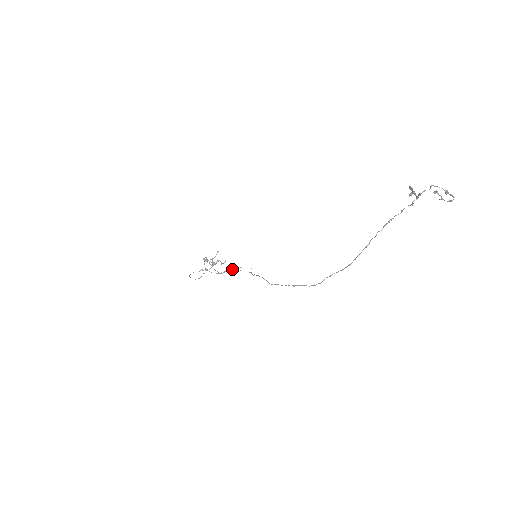
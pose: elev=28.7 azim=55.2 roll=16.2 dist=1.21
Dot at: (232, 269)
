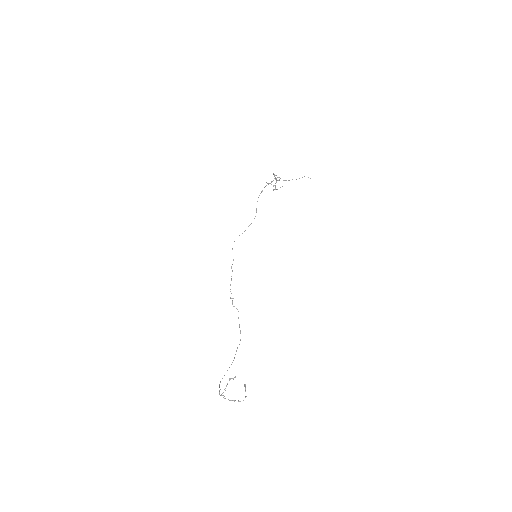
Dot at: occluded
